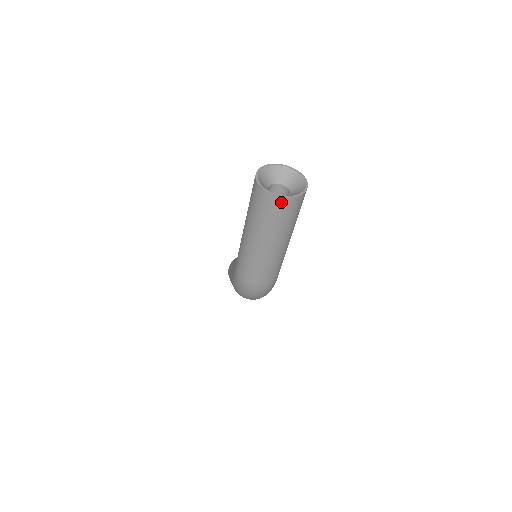
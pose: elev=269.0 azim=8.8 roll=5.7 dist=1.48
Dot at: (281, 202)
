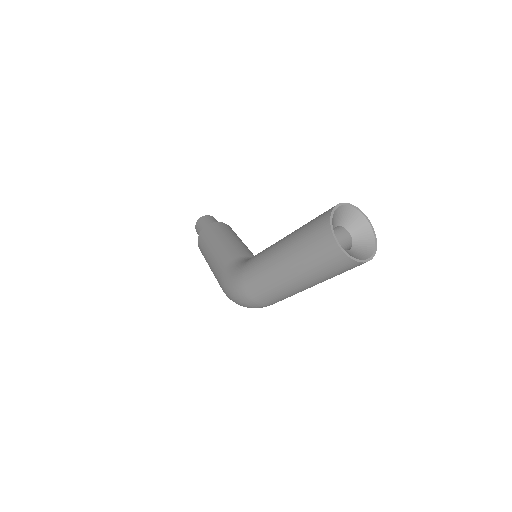
Dot at: (349, 263)
